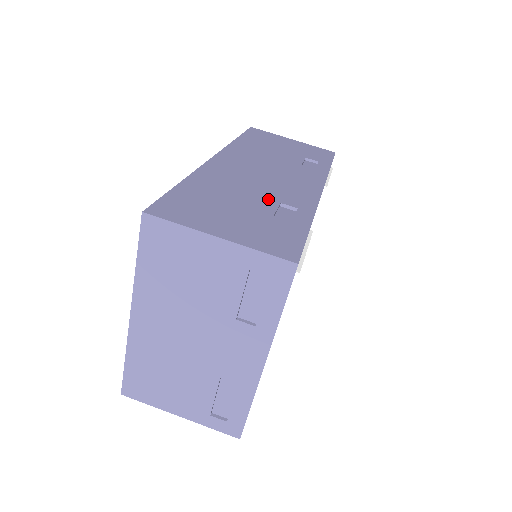
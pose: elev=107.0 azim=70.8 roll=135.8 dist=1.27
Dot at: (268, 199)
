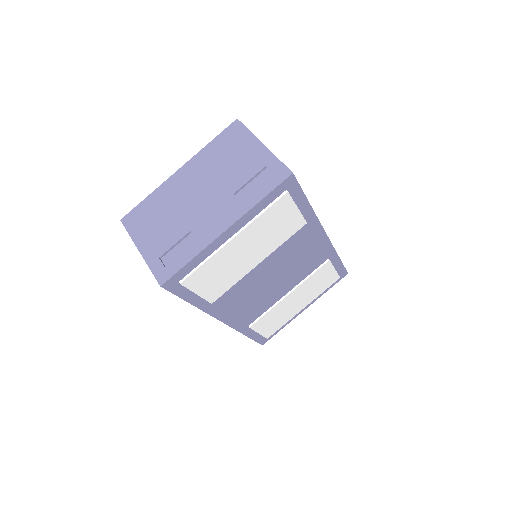
Dot at: occluded
